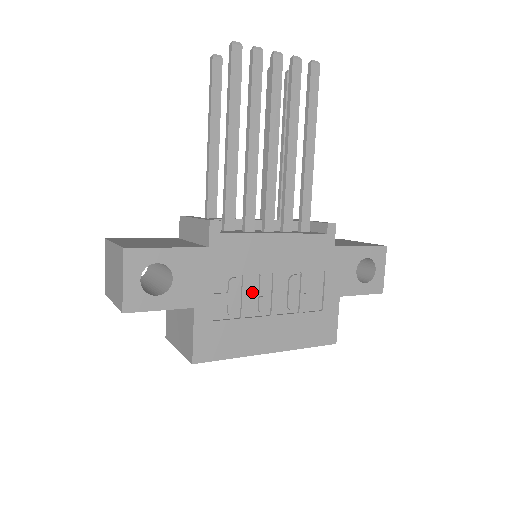
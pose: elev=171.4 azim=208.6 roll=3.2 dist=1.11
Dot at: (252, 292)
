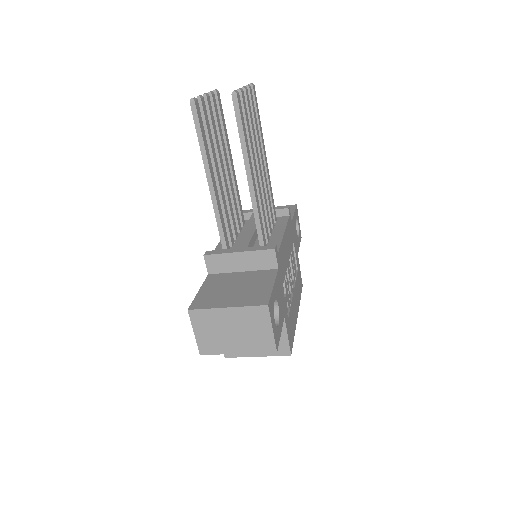
Dot at: occluded
